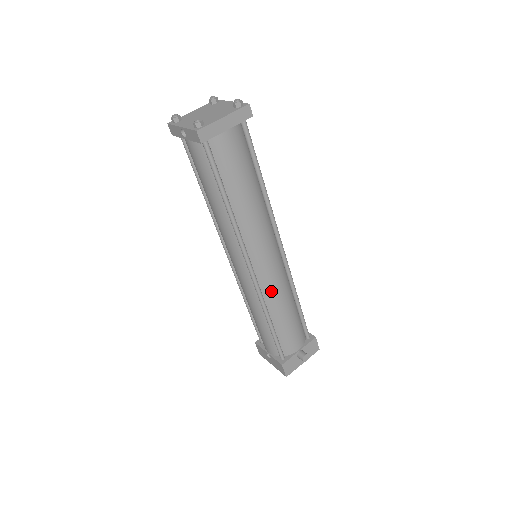
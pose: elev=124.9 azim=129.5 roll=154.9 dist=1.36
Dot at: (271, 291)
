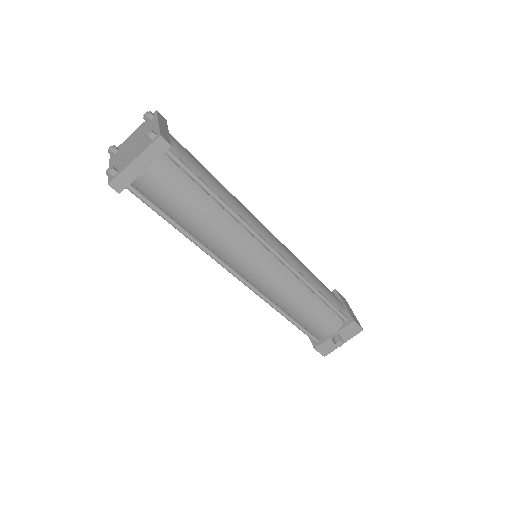
Dot at: (274, 293)
